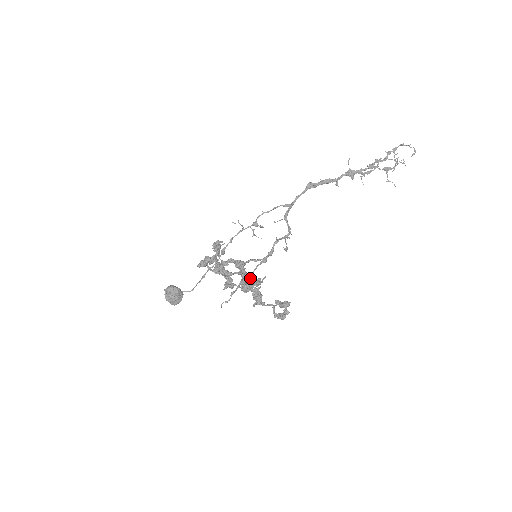
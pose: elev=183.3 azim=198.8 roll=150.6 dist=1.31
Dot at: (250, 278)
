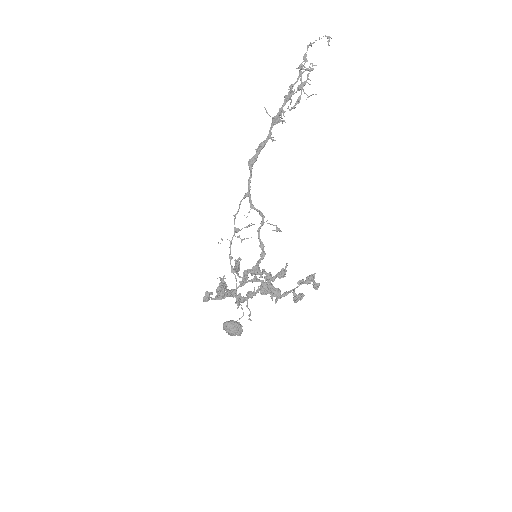
Dot at: (258, 280)
